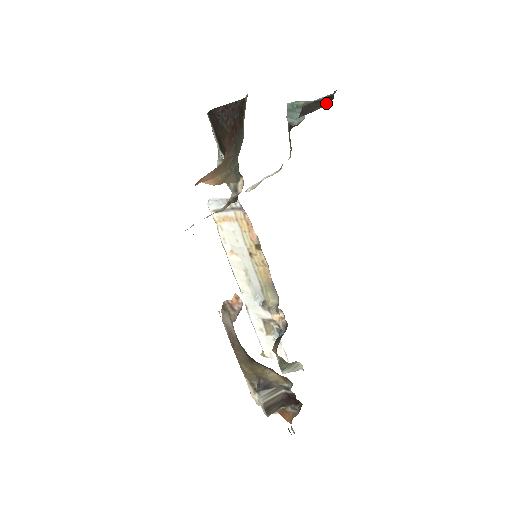
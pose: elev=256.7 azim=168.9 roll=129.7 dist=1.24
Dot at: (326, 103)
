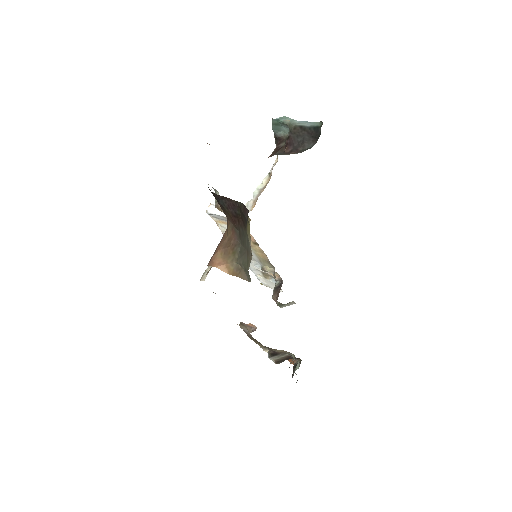
Dot at: (313, 137)
